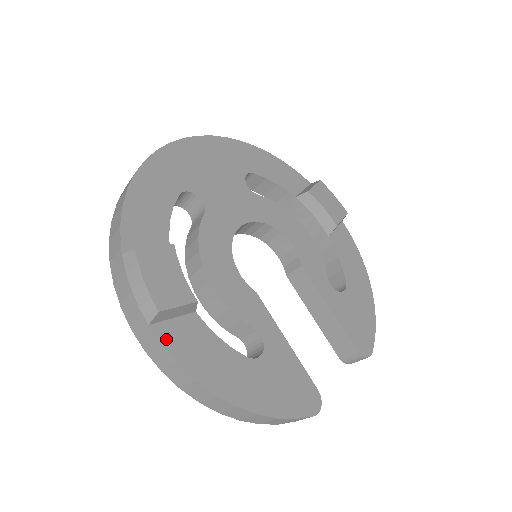
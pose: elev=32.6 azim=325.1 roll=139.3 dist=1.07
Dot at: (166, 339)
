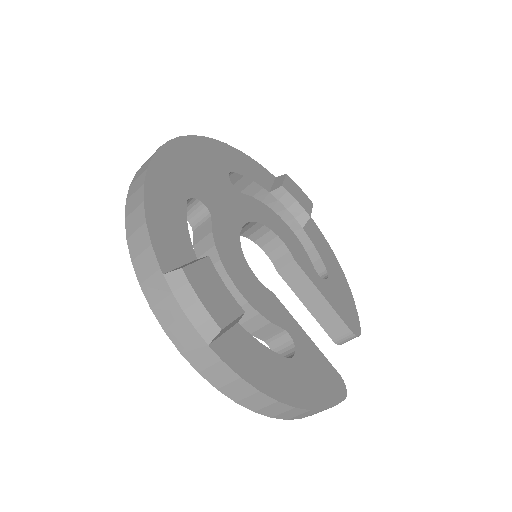
Dot at: (226, 356)
